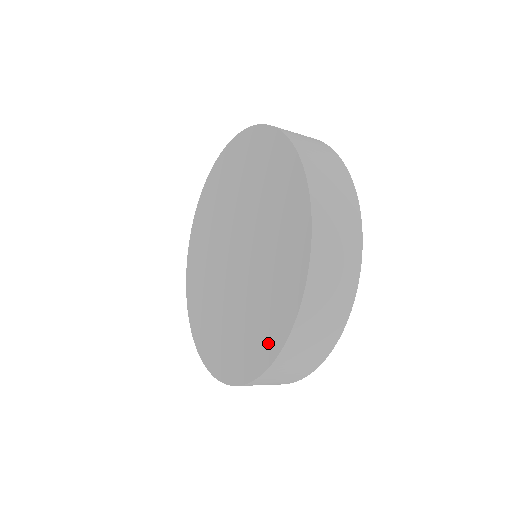
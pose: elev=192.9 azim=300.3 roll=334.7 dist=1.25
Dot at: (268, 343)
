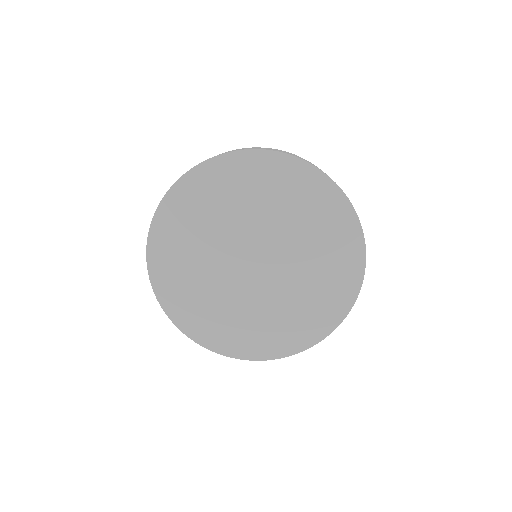
Dot at: (348, 281)
